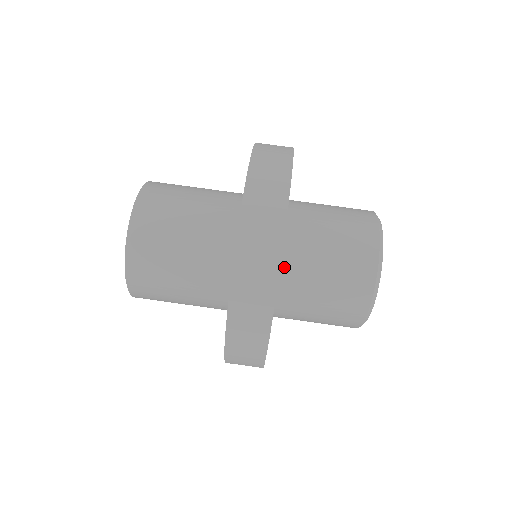
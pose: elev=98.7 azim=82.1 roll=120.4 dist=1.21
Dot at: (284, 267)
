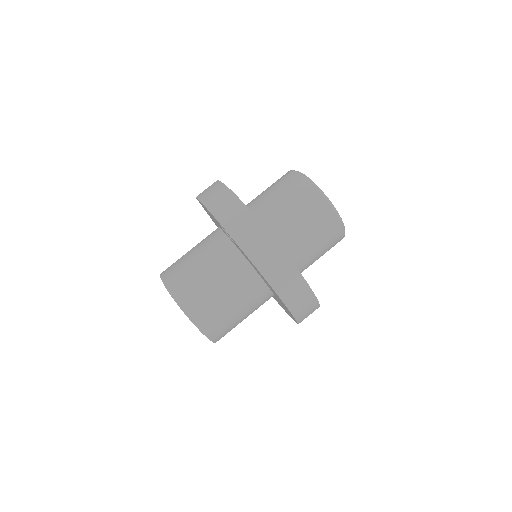
Dot at: occluded
